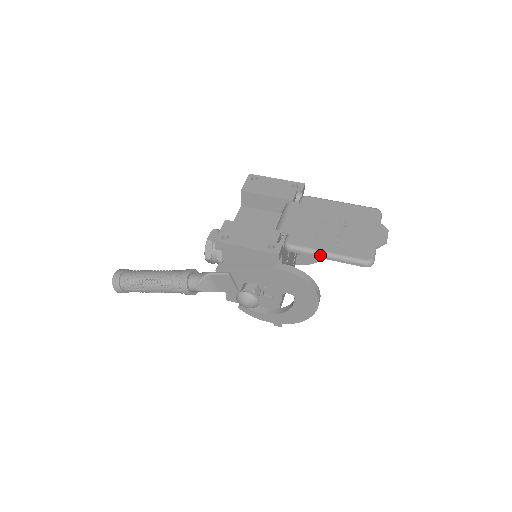
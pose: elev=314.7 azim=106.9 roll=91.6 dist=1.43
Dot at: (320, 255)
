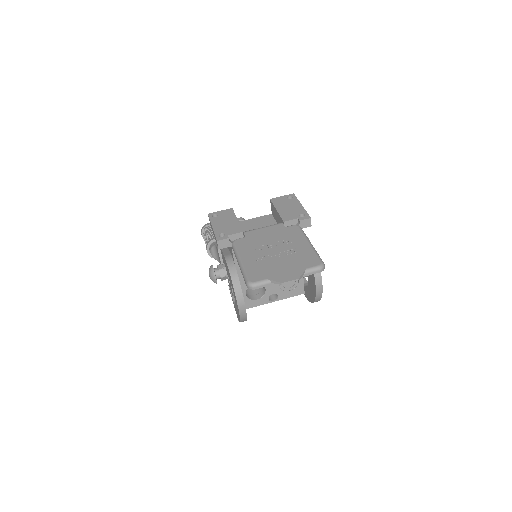
Dot at: (237, 260)
